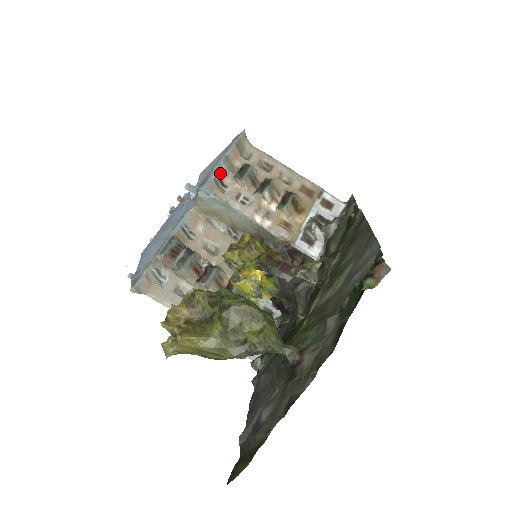
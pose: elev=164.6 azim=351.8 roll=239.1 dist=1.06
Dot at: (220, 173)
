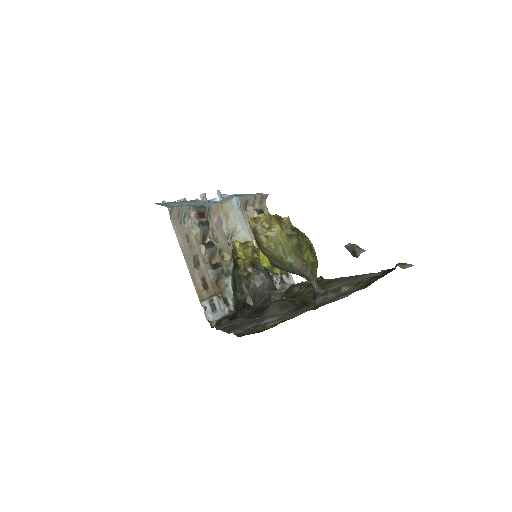
Dot at: (249, 200)
